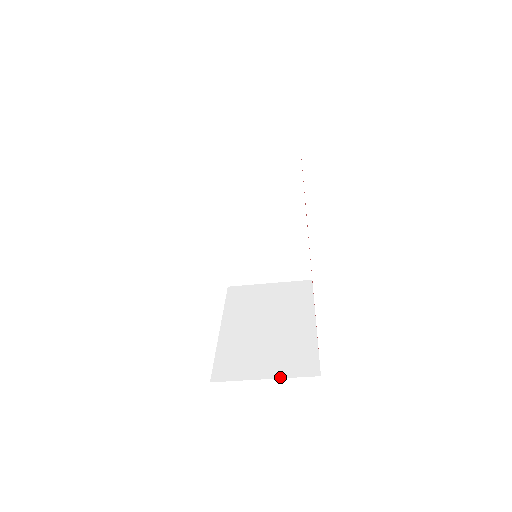
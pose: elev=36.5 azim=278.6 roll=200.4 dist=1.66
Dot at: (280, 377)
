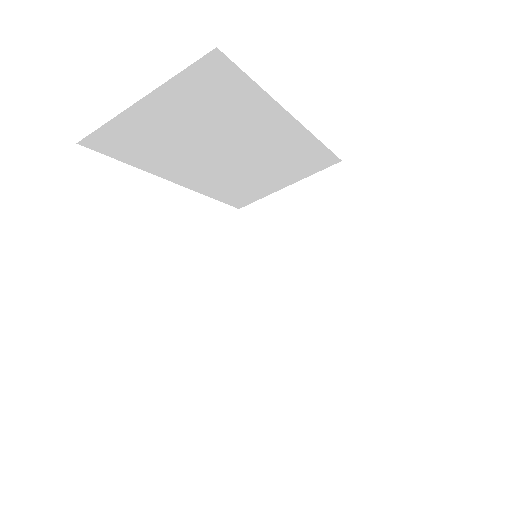
Dot at: (352, 357)
